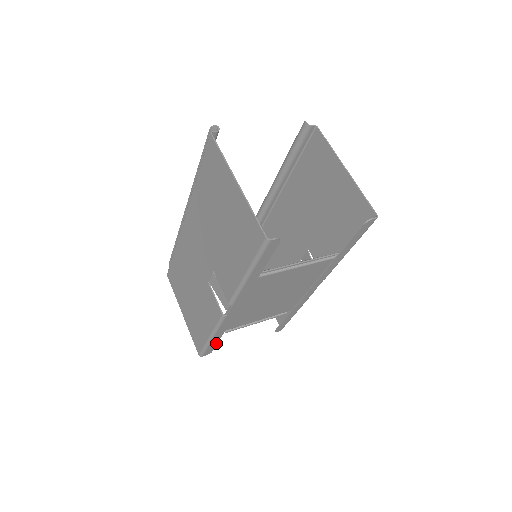
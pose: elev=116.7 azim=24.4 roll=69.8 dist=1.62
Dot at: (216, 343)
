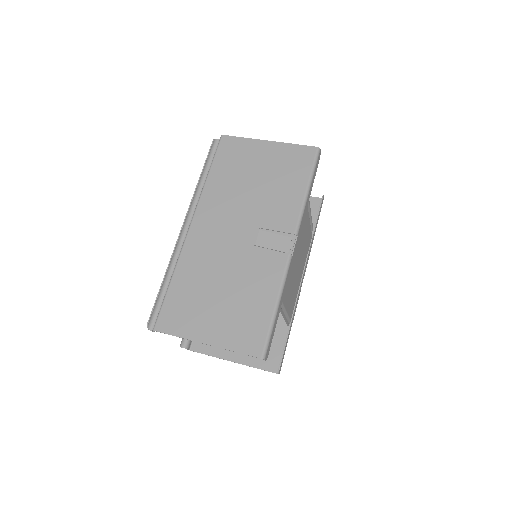
Dot at: (274, 329)
